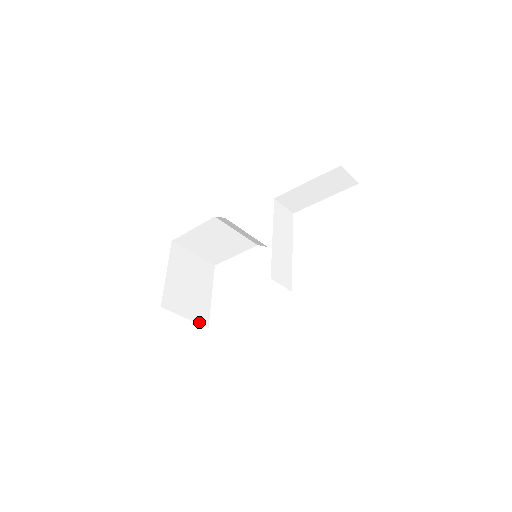
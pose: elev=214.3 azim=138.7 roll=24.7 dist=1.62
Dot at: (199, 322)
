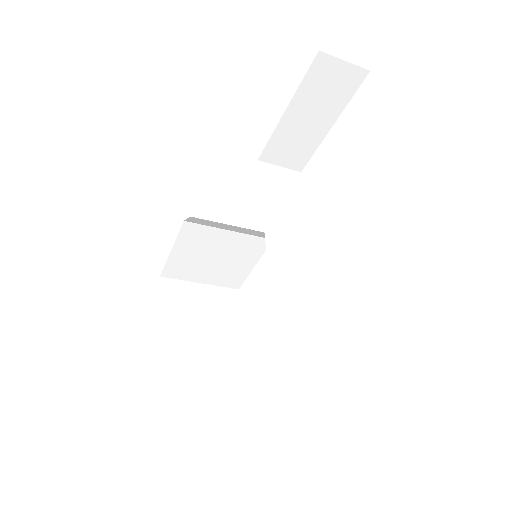
Dot at: (226, 379)
